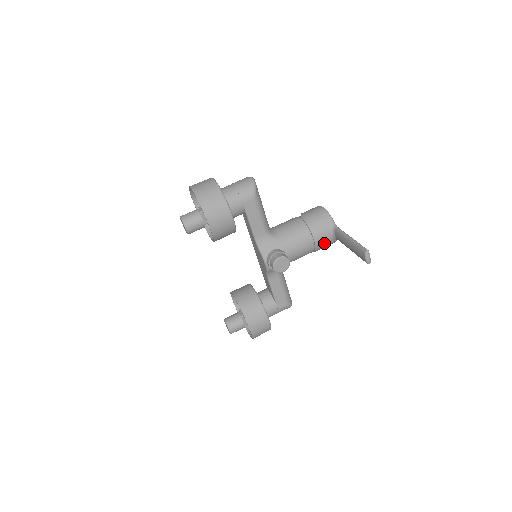
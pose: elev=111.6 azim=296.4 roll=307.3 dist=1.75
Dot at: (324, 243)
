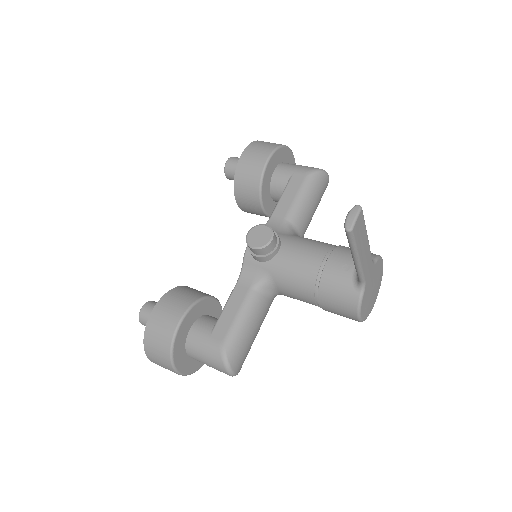
Dot at: (338, 278)
